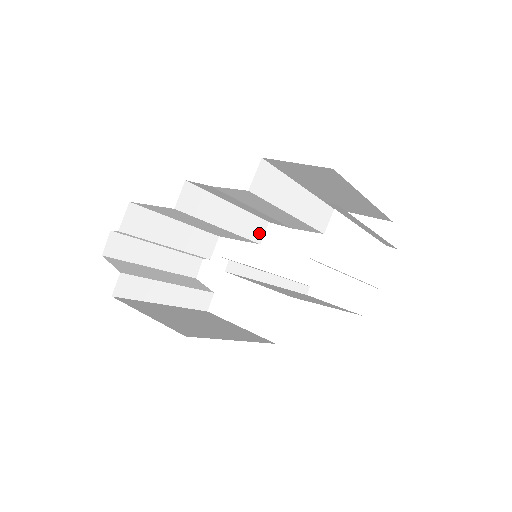
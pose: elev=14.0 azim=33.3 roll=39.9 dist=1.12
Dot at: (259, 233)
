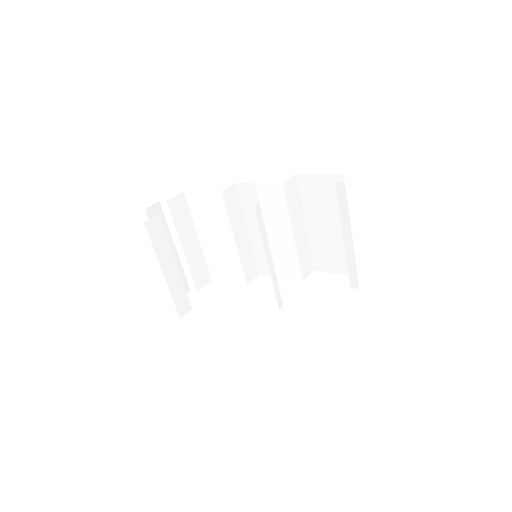
Dot at: (250, 275)
